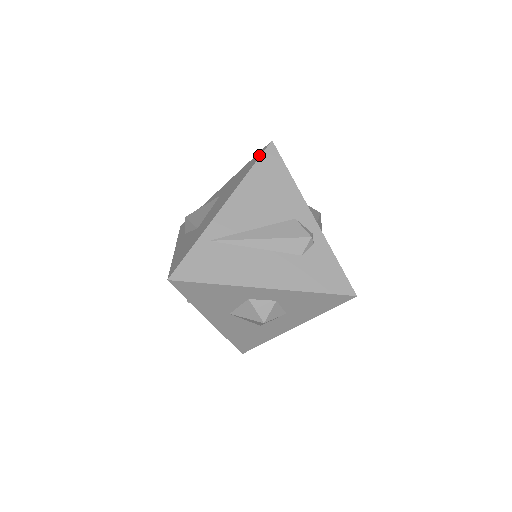
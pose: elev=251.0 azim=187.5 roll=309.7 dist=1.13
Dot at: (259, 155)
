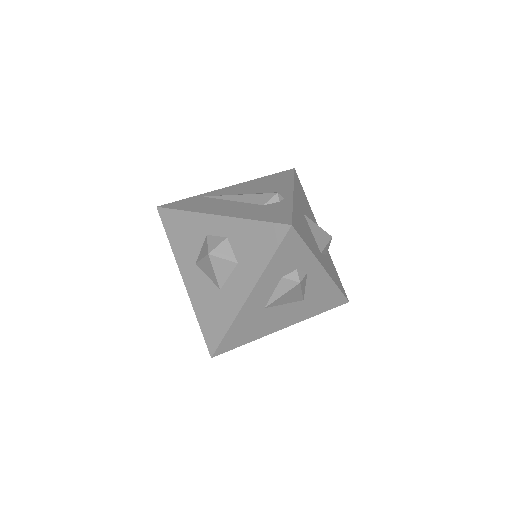
Dot at: occluded
